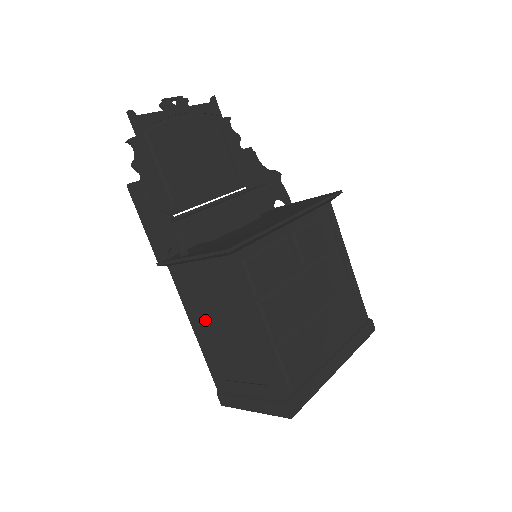
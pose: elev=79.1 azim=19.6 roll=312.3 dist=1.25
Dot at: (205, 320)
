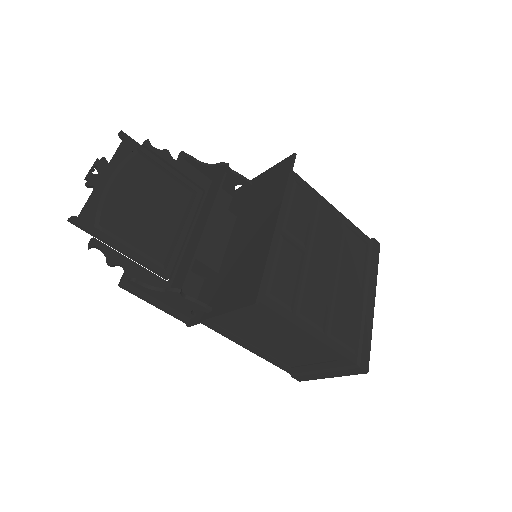
Dot at: (254, 340)
